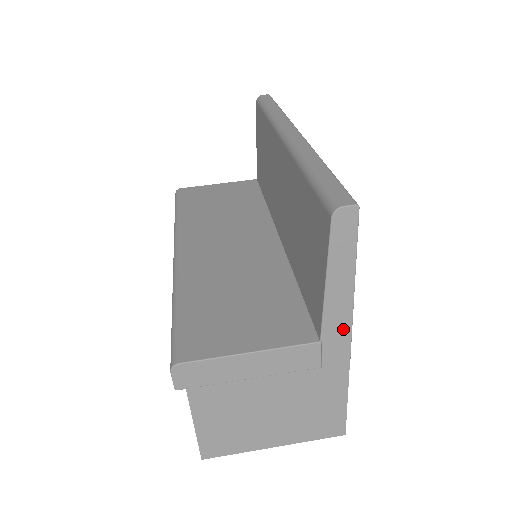
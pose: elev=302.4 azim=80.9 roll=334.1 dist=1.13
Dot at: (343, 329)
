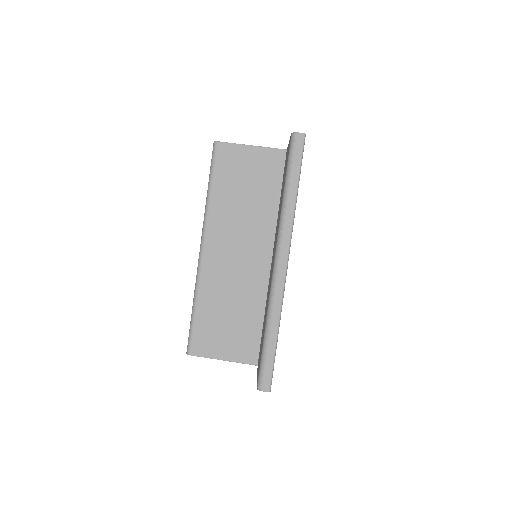
Dot at: occluded
